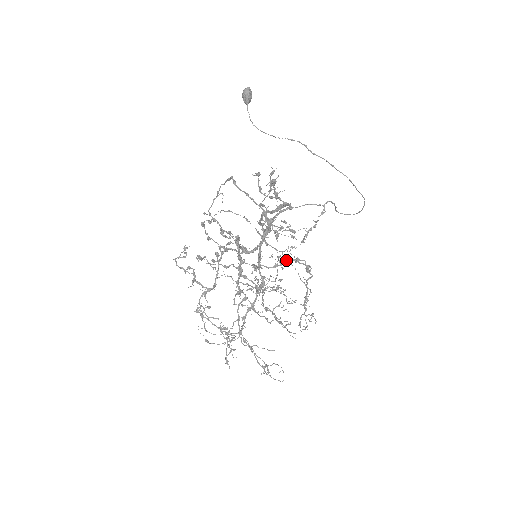
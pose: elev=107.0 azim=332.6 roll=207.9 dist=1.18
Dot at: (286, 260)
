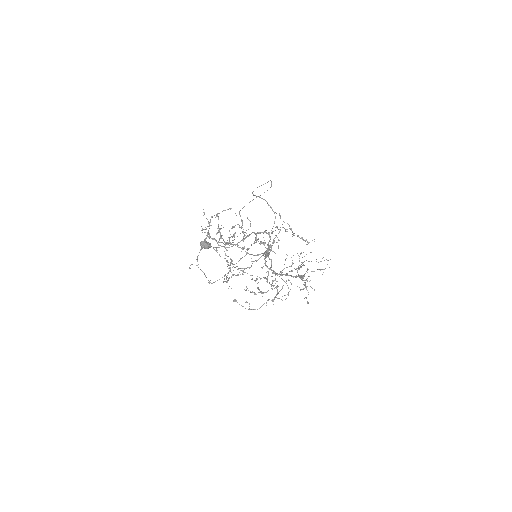
Dot at: (274, 241)
